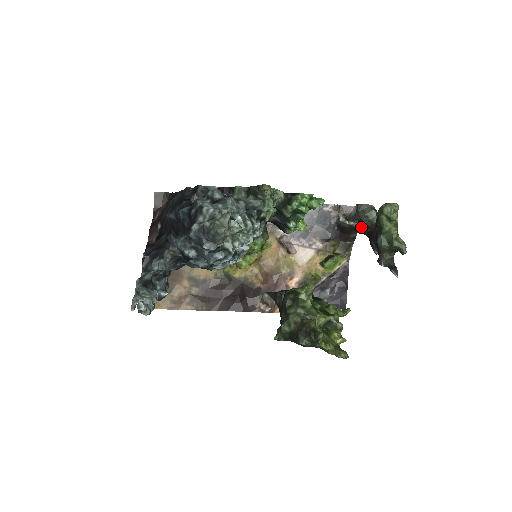
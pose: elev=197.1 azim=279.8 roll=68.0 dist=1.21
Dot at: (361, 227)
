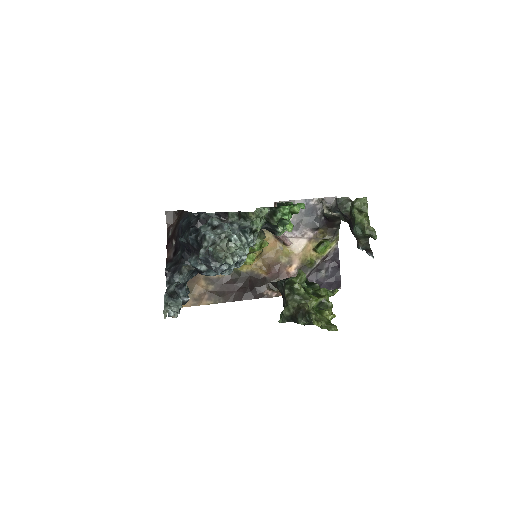
Dot at: (342, 216)
